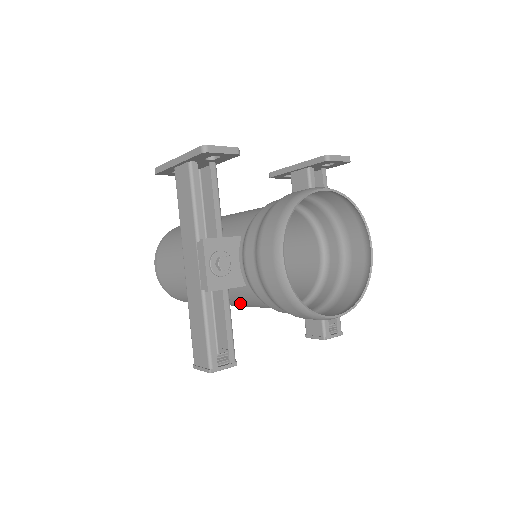
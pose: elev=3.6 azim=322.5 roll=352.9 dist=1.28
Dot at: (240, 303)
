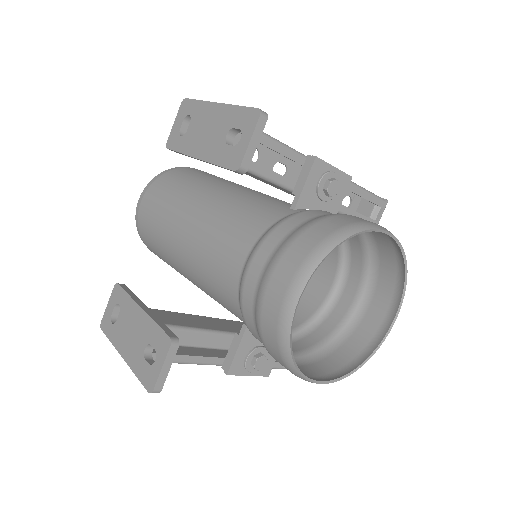
Dot at: occluded
